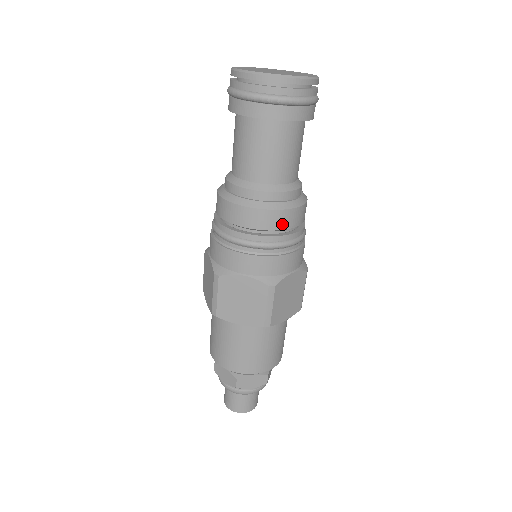
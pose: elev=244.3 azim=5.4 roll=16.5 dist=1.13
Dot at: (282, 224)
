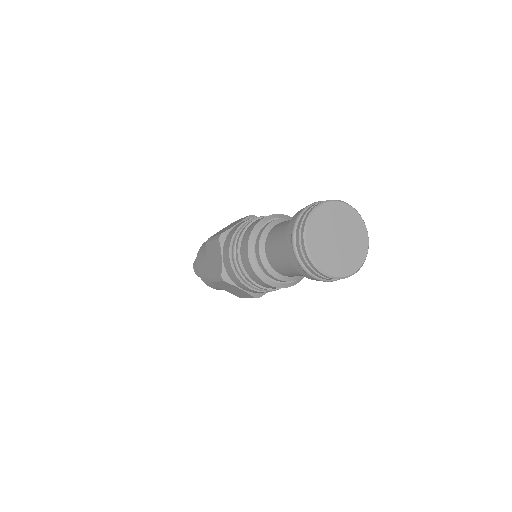
Dot at: occluded
